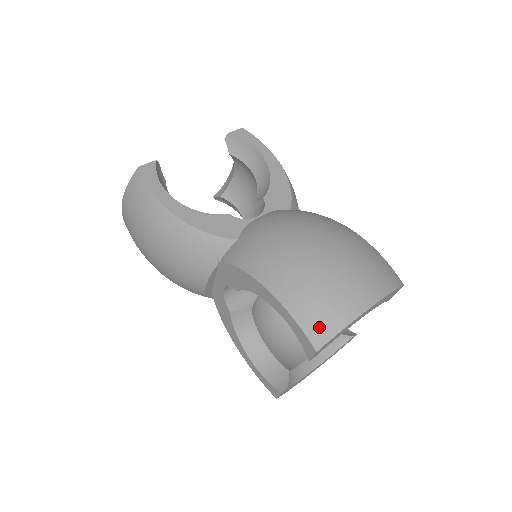
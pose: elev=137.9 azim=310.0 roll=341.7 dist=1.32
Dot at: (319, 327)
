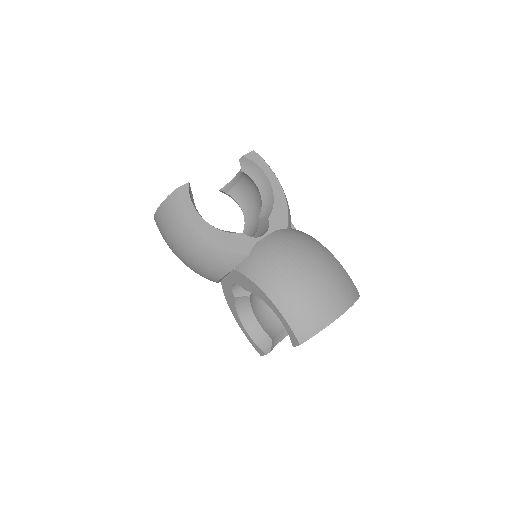
Dot at: (304, 330)
